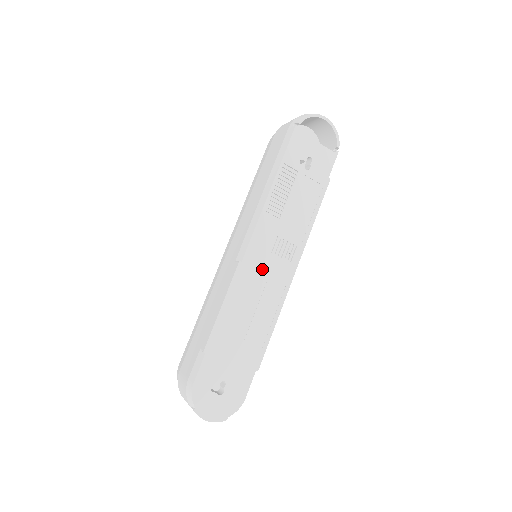
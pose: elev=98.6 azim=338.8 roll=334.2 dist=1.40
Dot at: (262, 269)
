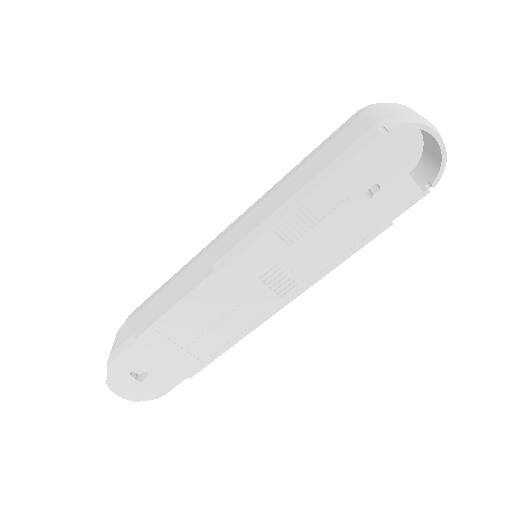
Dot at: (238, 291)
